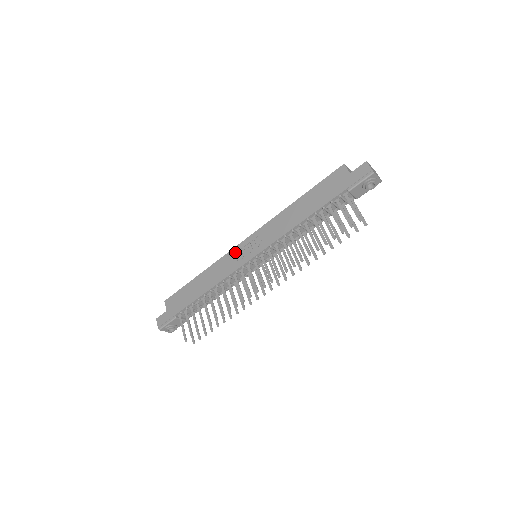
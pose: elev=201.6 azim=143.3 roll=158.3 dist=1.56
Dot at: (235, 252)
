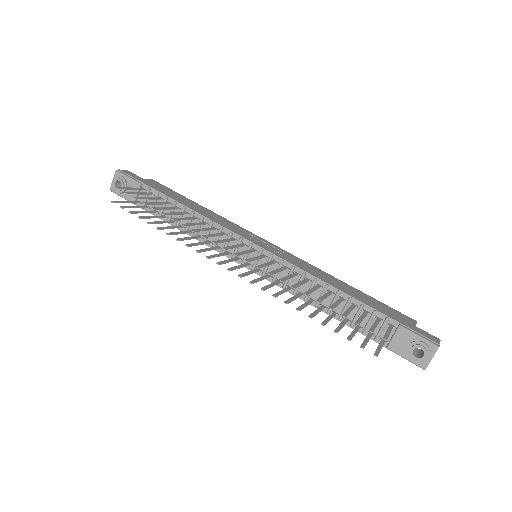
Dot at: (251, 234)
